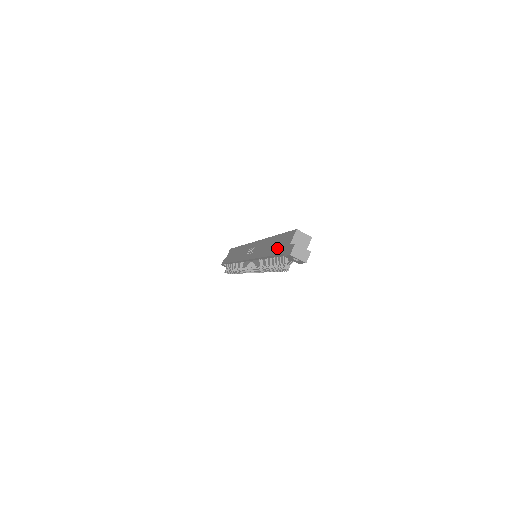
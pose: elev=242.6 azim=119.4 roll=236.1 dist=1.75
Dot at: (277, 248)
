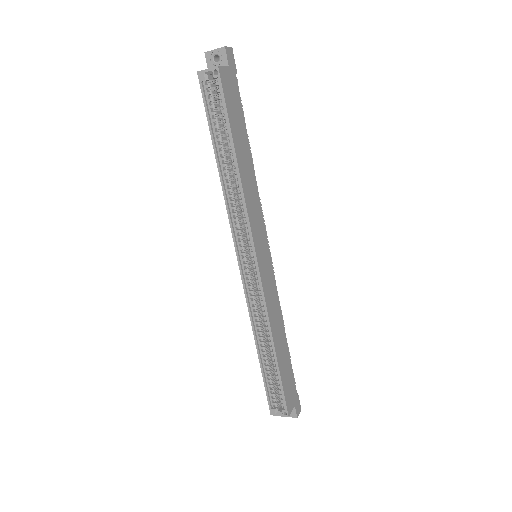
Dot at: occluded
